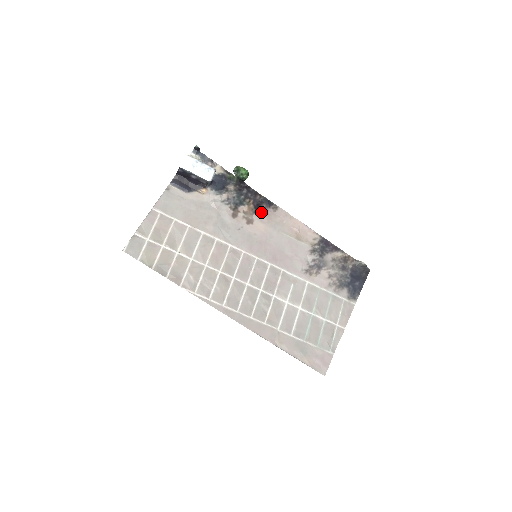
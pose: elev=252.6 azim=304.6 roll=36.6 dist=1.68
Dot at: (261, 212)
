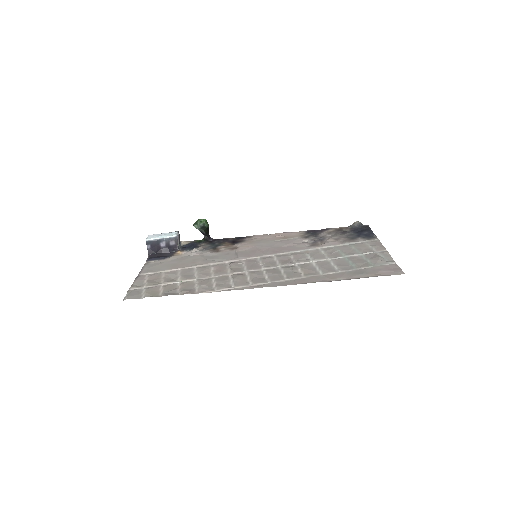
Dot at: (239, 242)
